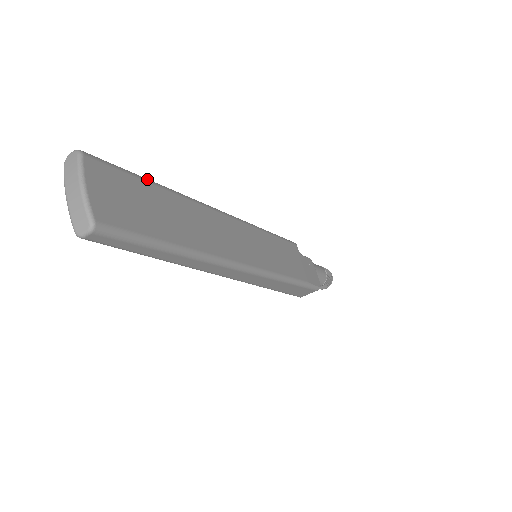
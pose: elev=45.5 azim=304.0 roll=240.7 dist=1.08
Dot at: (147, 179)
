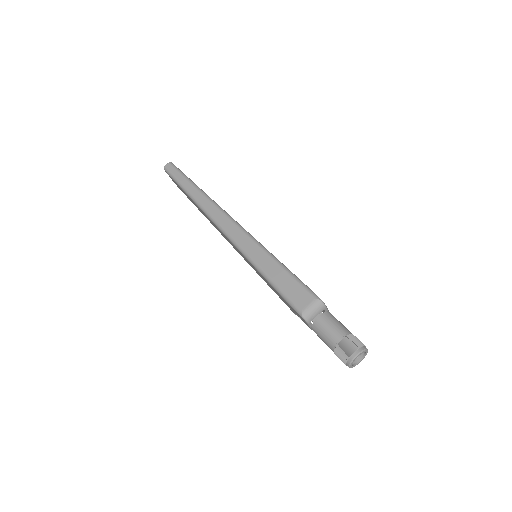
Dot at: occluded
